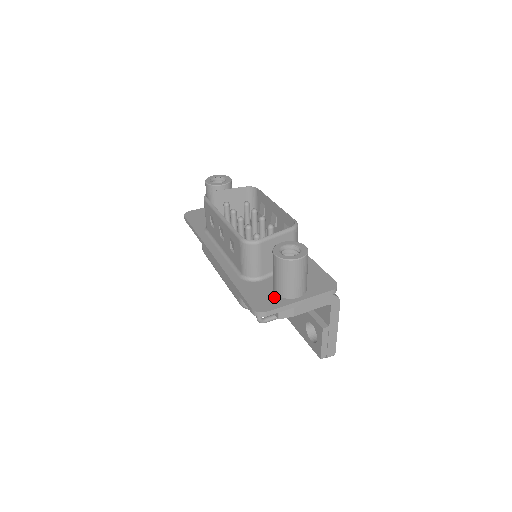
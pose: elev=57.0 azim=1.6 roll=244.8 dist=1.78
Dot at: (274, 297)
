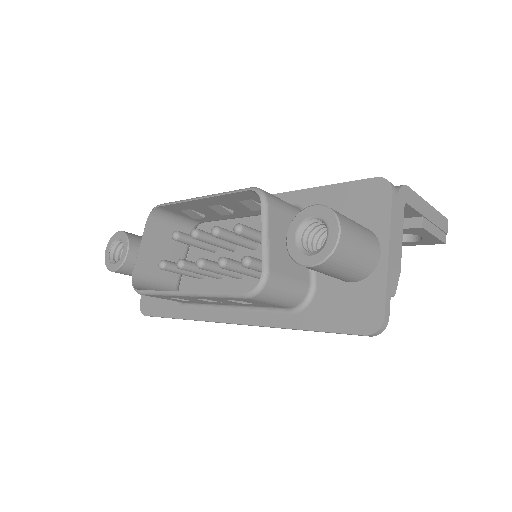
Dot at: (360, 289)
